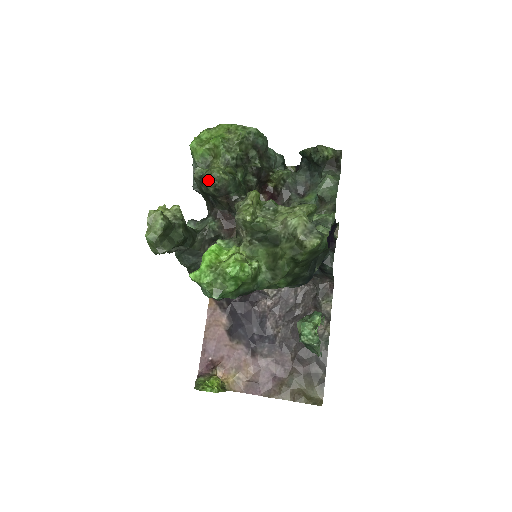
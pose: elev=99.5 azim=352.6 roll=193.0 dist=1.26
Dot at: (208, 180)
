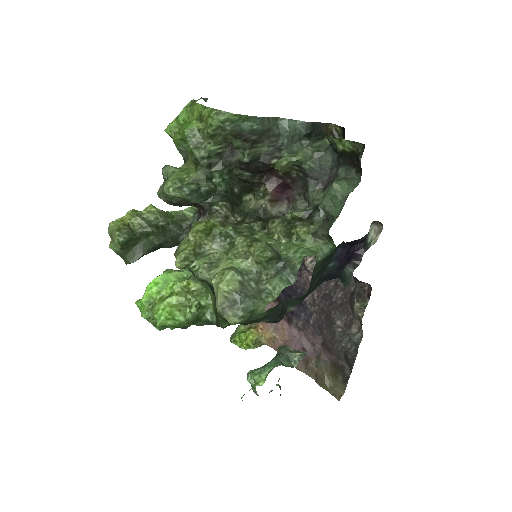
Dot at: (160, 196)
